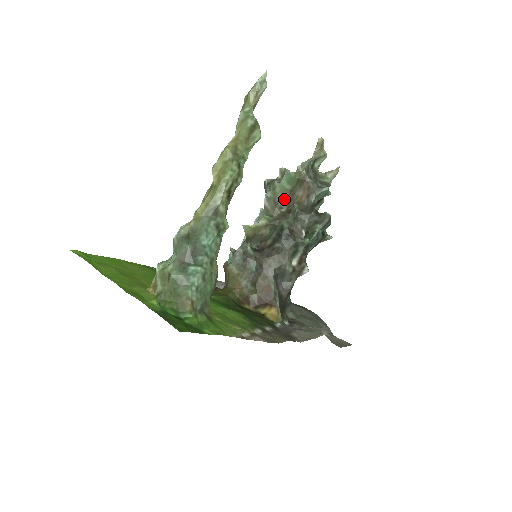
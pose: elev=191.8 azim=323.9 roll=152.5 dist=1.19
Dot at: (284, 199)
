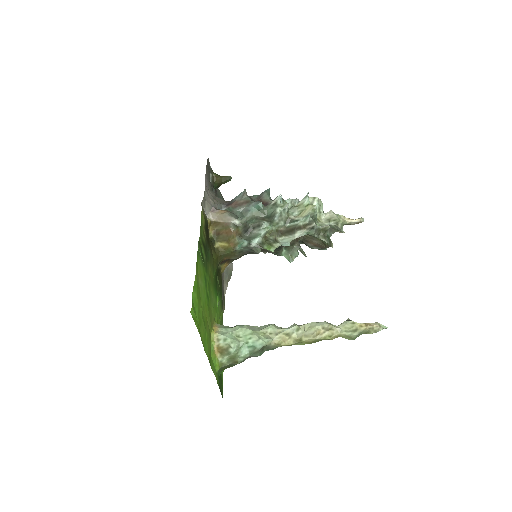
Dot at: occluded
